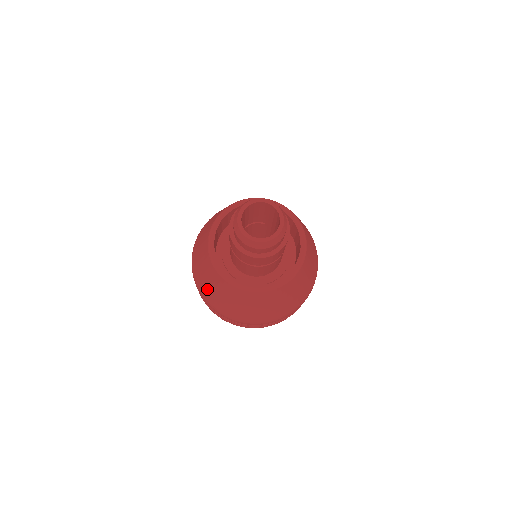
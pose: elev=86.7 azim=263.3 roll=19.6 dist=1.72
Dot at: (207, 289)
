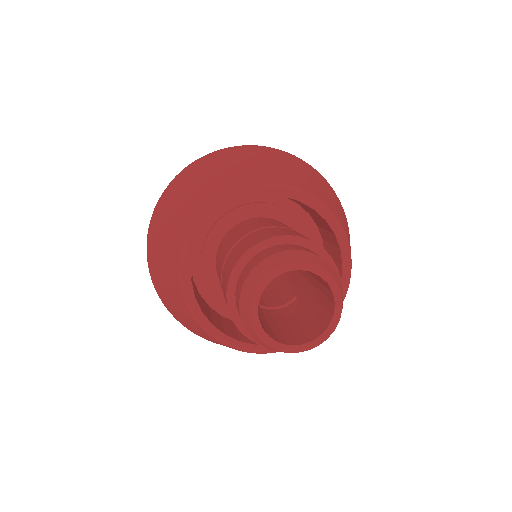
Dot at: (175, 313)
